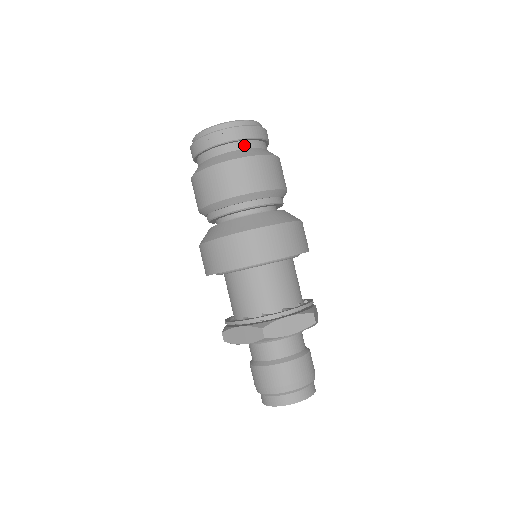
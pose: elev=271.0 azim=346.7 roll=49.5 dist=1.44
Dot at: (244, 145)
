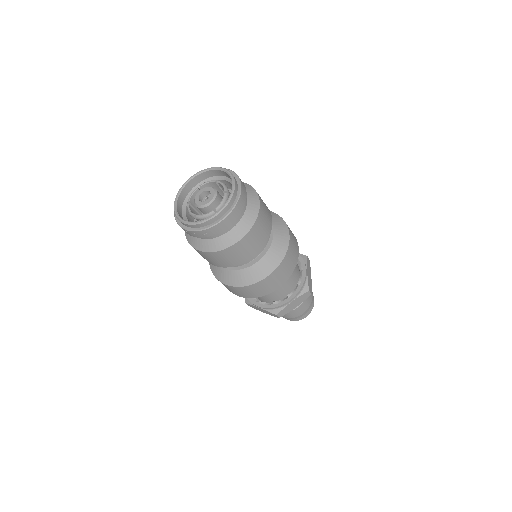
Dot at: (229, 227)
